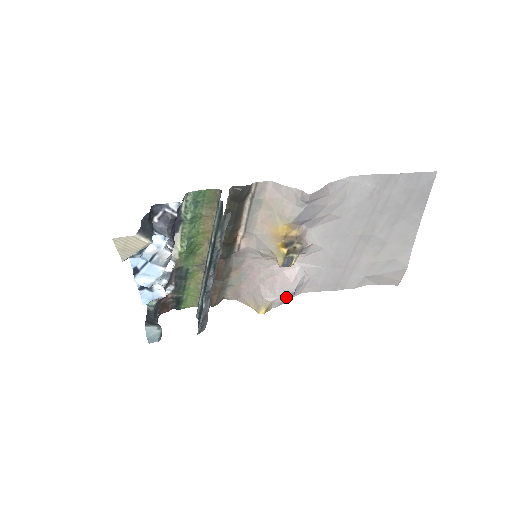
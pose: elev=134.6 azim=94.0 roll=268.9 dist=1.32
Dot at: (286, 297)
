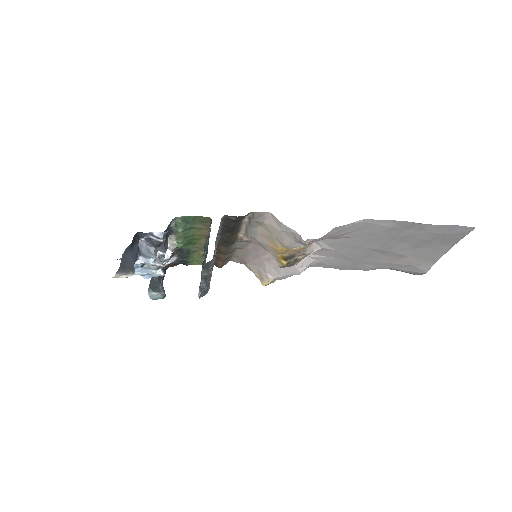
Dot at: (291, 275)
